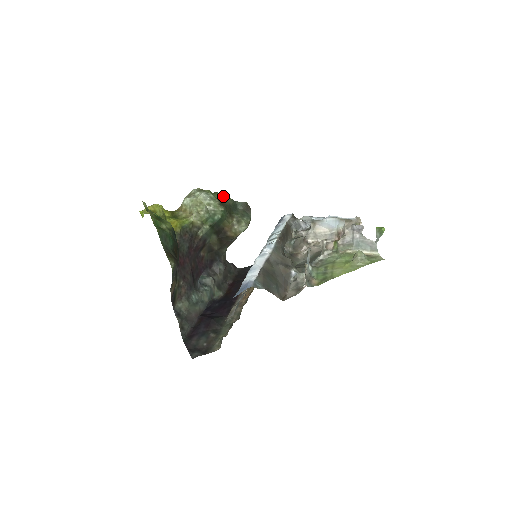
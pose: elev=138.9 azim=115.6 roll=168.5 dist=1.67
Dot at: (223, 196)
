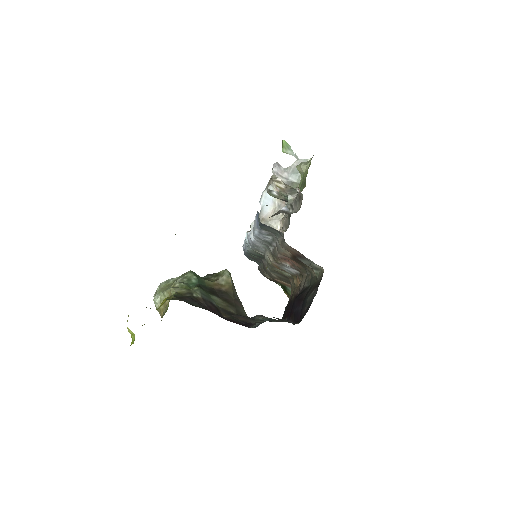
Dot at: occluded
